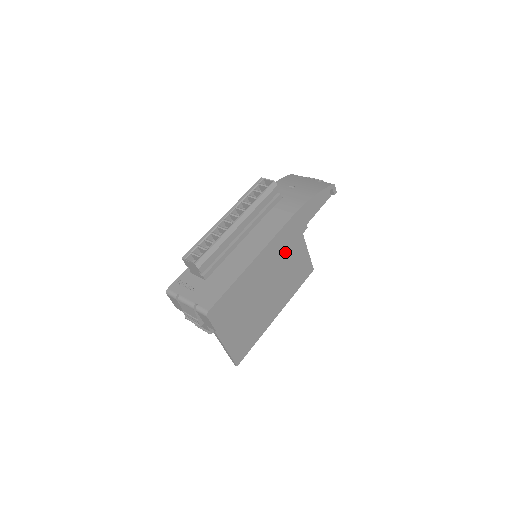
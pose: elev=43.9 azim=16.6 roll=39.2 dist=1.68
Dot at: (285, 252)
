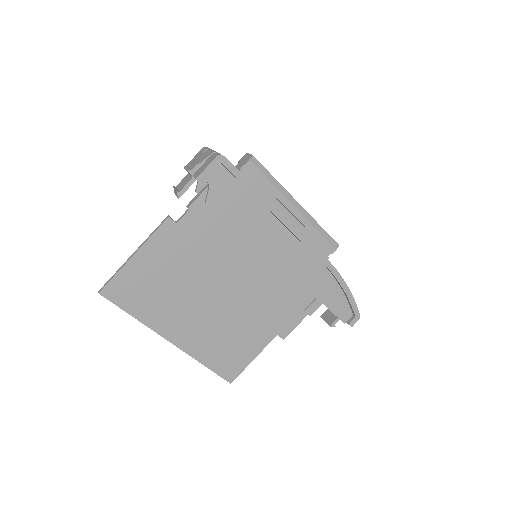
Dot at: (283, 271)
